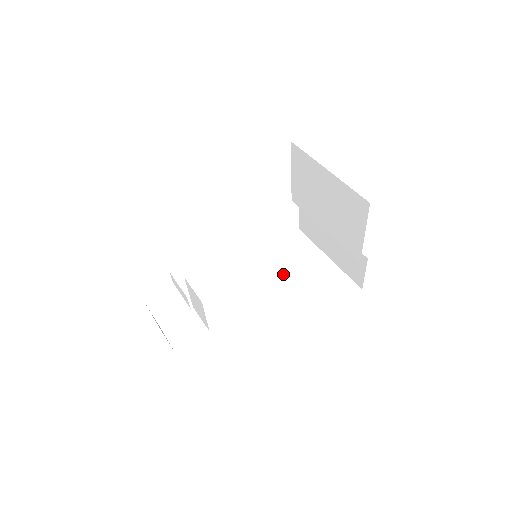
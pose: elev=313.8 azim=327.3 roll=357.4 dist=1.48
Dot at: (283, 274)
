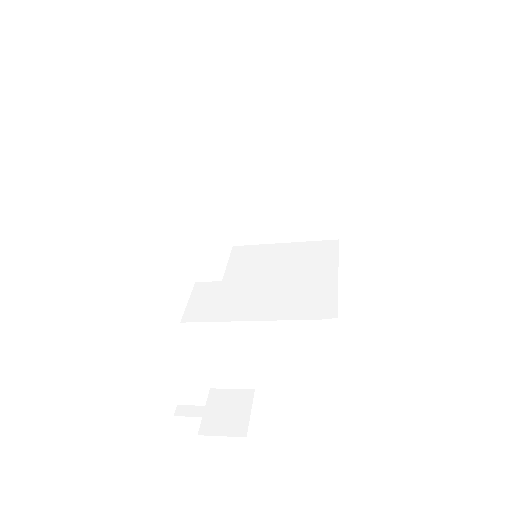
Dot at: occluded
